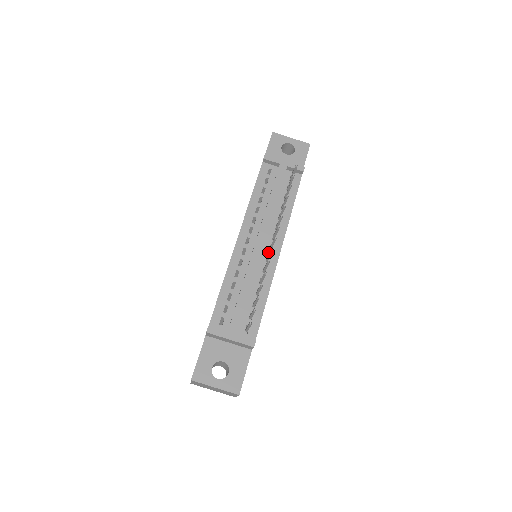
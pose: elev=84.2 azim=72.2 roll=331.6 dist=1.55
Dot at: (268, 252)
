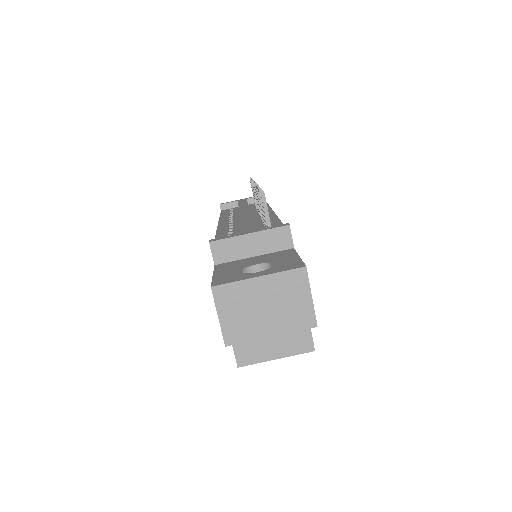
Dot at: (260, 217)
